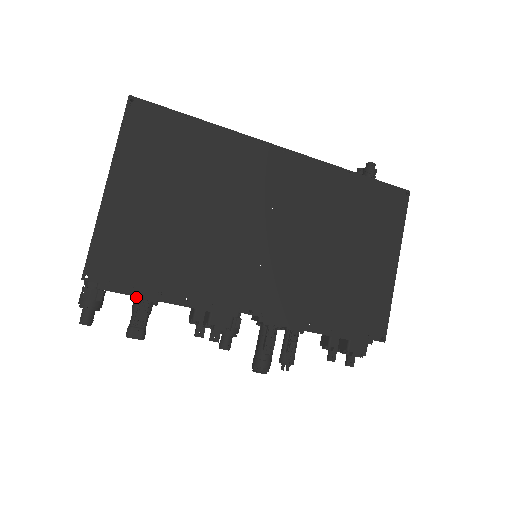
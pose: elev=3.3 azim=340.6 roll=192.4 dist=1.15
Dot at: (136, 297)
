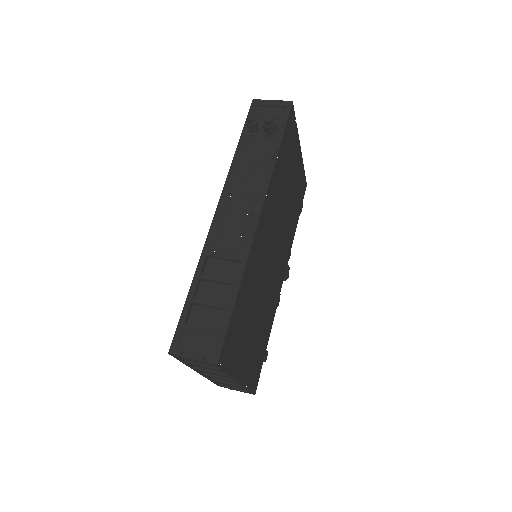
Dot at: occluded
